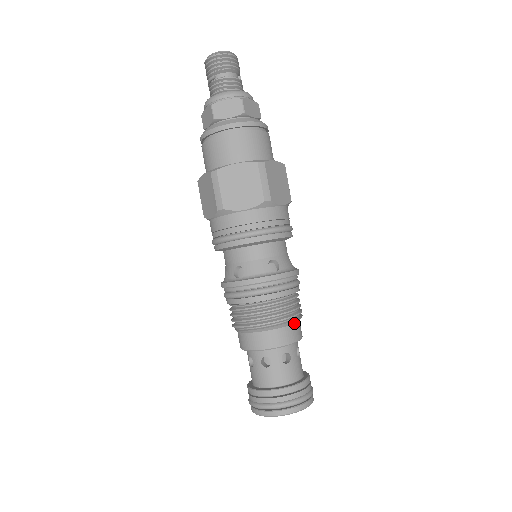
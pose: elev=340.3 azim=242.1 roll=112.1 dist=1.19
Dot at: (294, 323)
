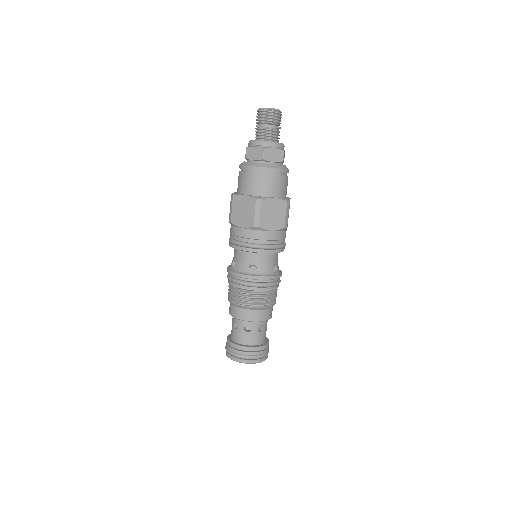
Dot at: (259, 309)
